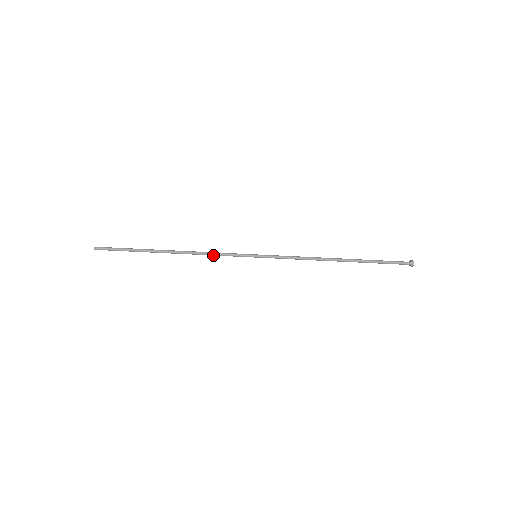
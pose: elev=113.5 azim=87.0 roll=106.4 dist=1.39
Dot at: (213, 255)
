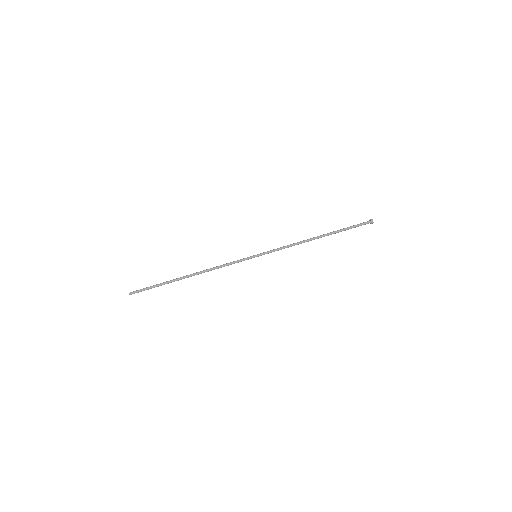
Dot at: (223, 266)
